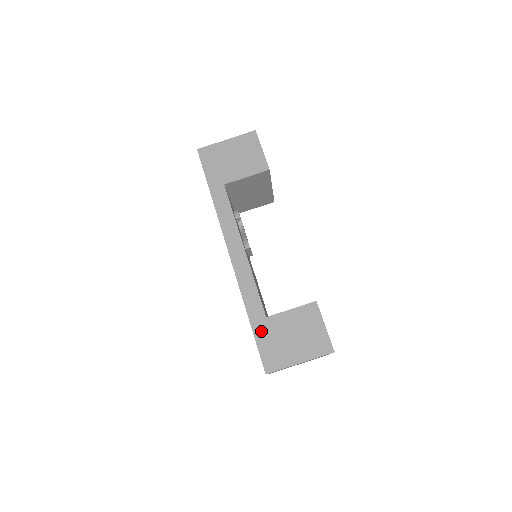
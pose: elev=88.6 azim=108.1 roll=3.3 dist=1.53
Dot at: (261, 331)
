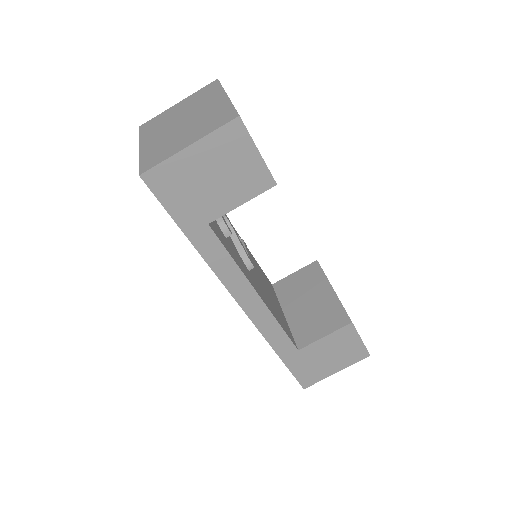
Dot at: (294, 362)
